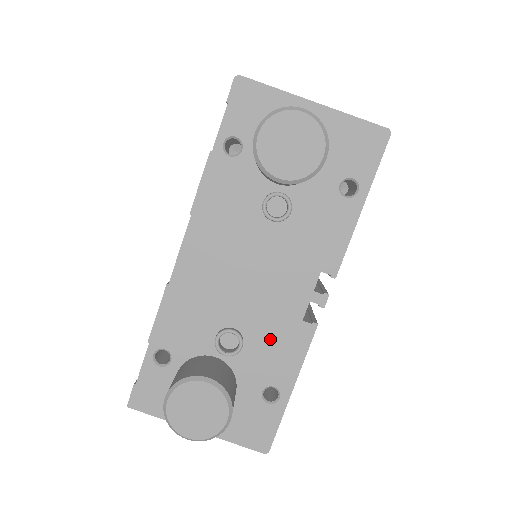
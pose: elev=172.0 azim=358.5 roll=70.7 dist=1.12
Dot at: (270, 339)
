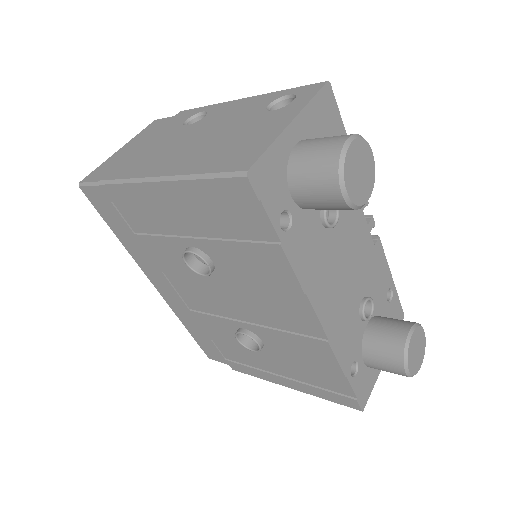
Dot at: (373, 276)
